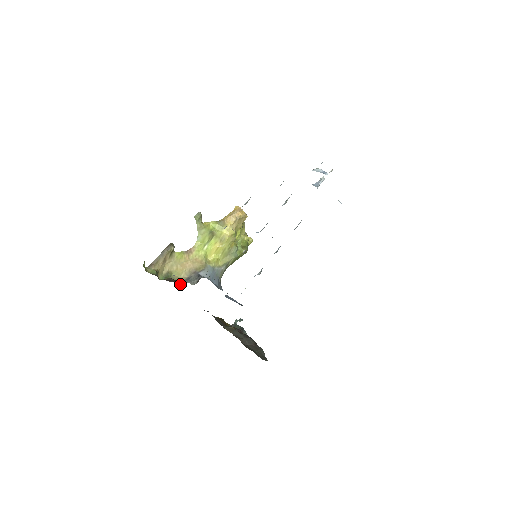
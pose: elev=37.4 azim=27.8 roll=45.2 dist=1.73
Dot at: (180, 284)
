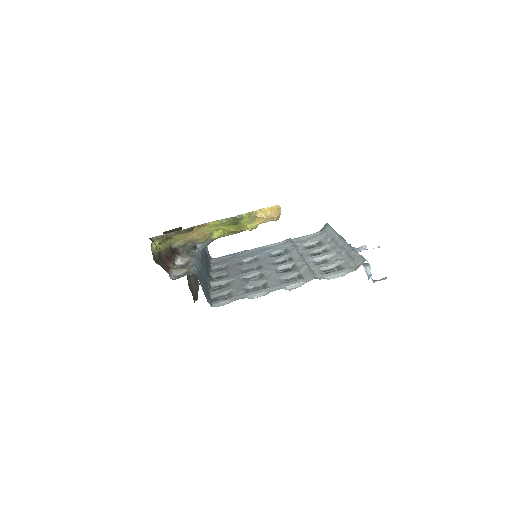
Dot at: (174, 260)
